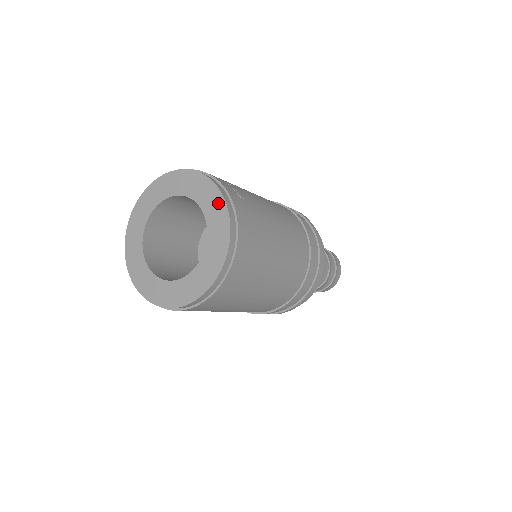
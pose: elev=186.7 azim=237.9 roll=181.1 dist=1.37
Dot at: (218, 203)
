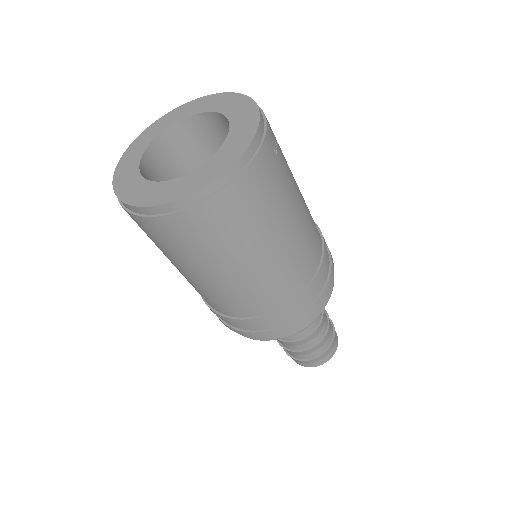
Dot at: (248, 133)
